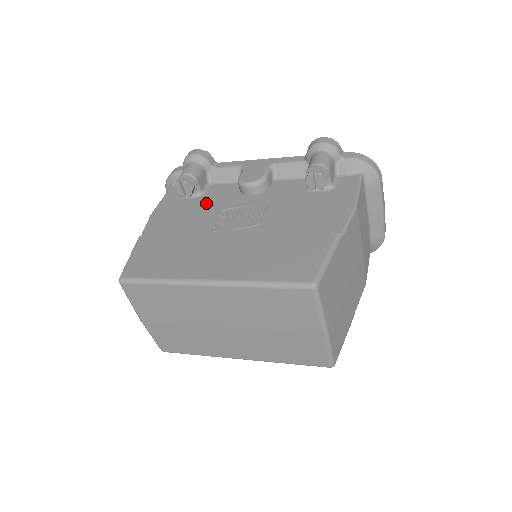
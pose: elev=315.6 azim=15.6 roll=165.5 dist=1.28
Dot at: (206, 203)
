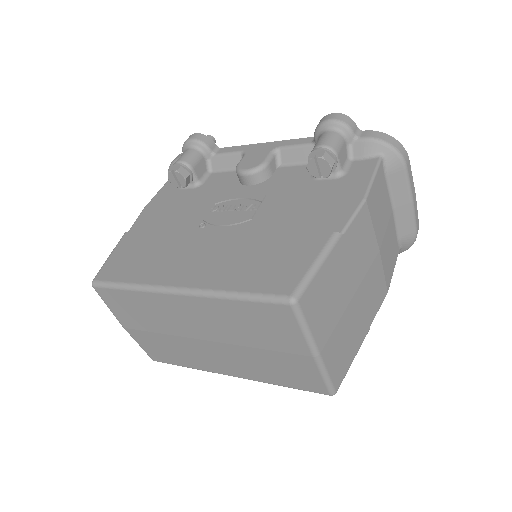
Dot at: (201, 195)
